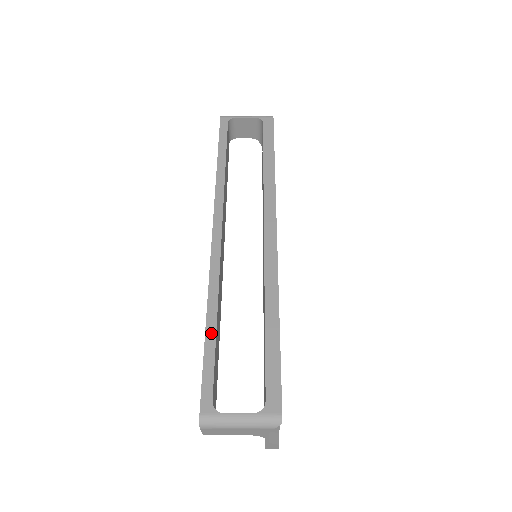
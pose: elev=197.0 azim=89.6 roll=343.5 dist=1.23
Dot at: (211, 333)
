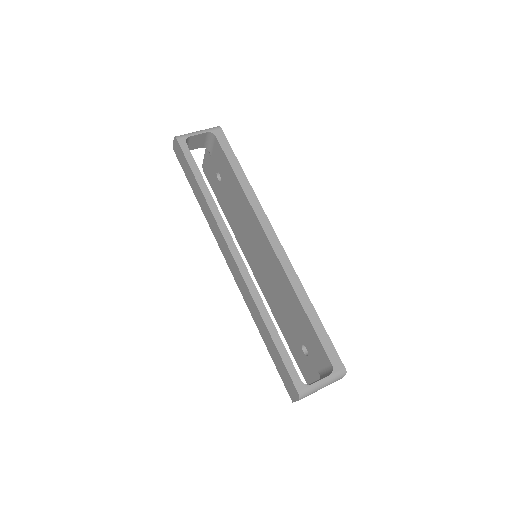
Dot at: (274, 334)
